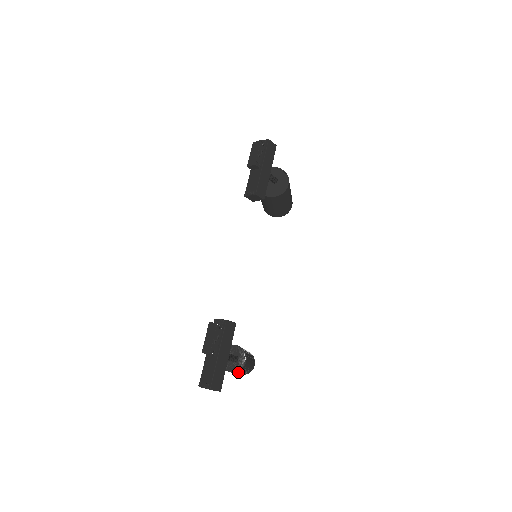
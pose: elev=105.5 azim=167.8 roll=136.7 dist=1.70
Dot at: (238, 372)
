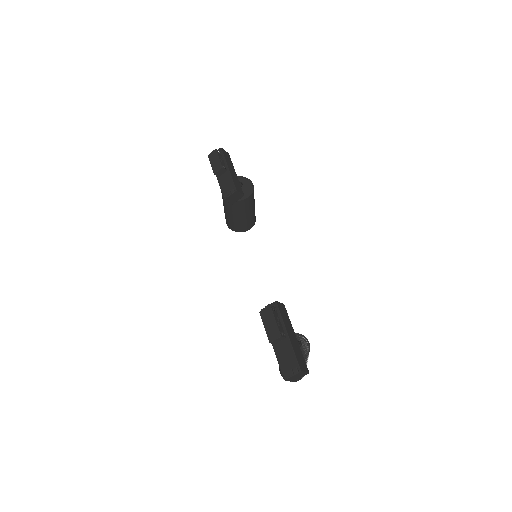
Dot at: (305, 361)
